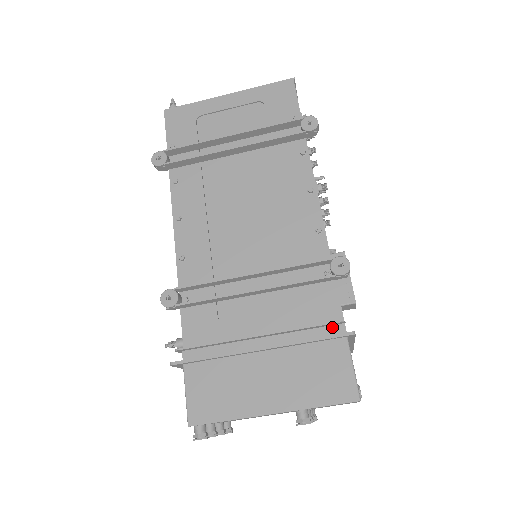
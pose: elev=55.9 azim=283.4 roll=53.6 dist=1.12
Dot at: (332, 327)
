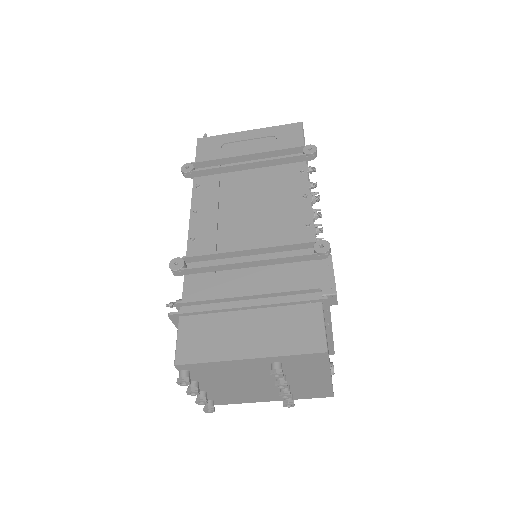
Dot at: (310, 294)
